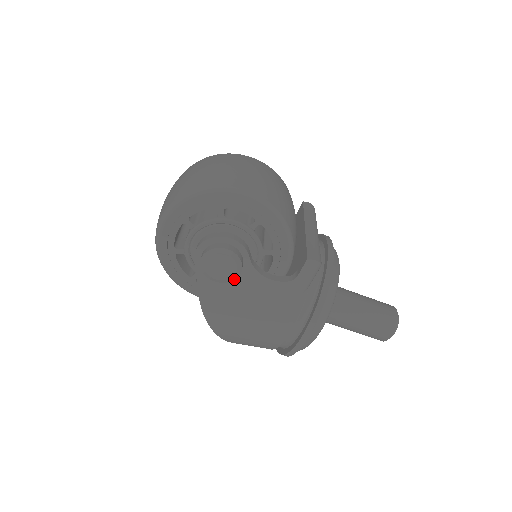
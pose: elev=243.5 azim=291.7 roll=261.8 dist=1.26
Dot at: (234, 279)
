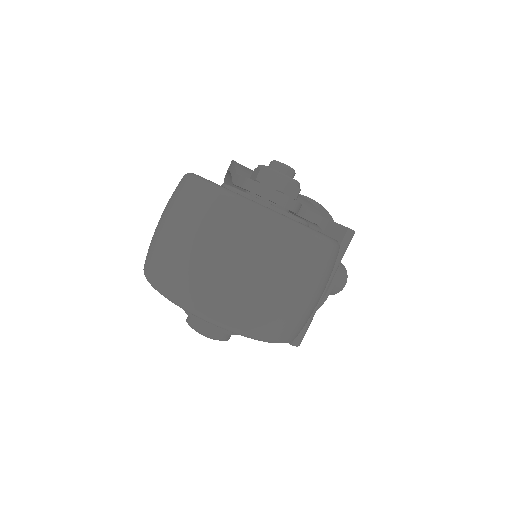
Dot at: occluded
